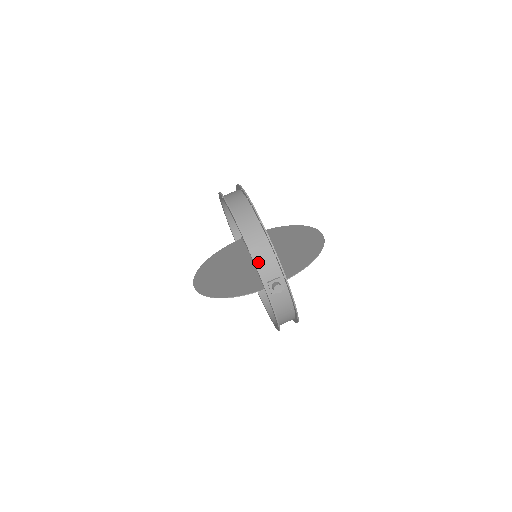
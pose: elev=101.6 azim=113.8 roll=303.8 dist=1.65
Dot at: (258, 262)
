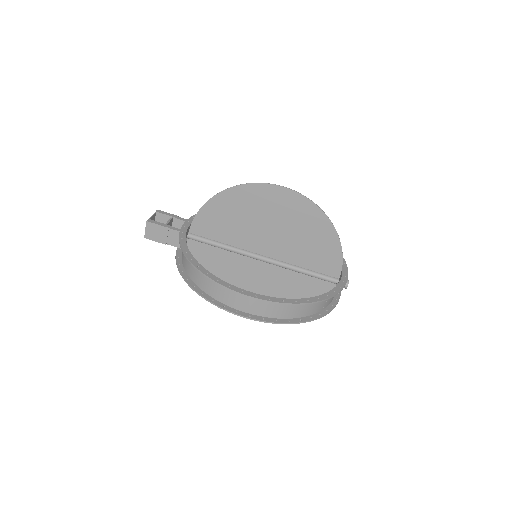
Dot at: (331, 302)
